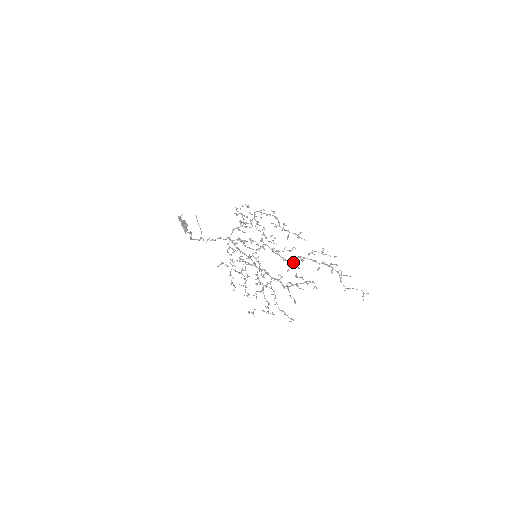
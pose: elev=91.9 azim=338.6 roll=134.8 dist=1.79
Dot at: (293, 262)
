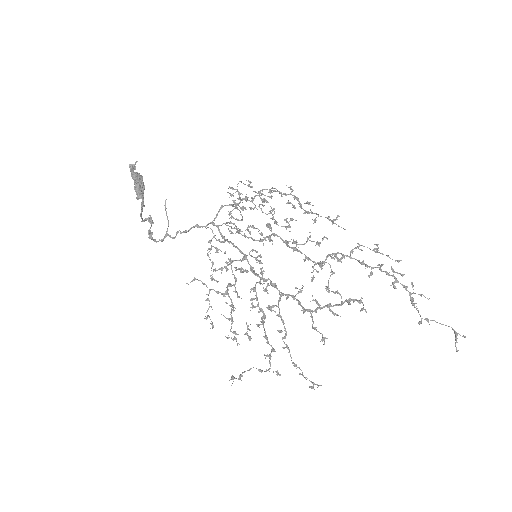
Dot at: (323, 261)
